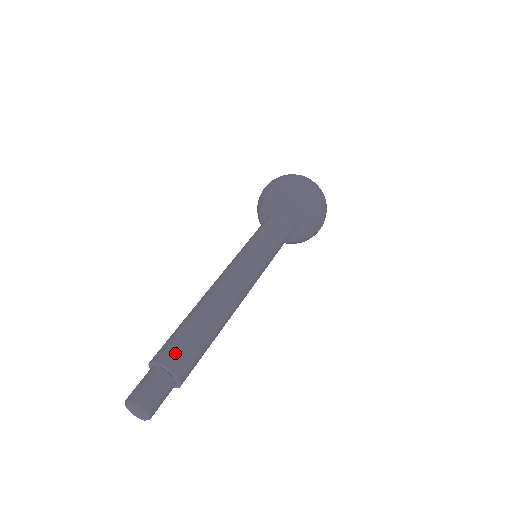
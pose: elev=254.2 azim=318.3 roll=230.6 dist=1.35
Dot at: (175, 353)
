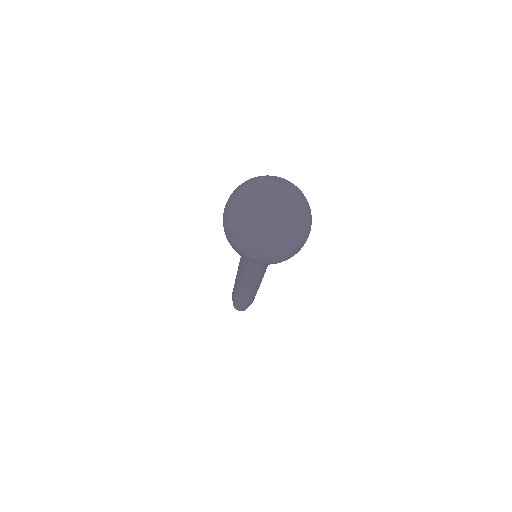
Dot at: (238, 304)
